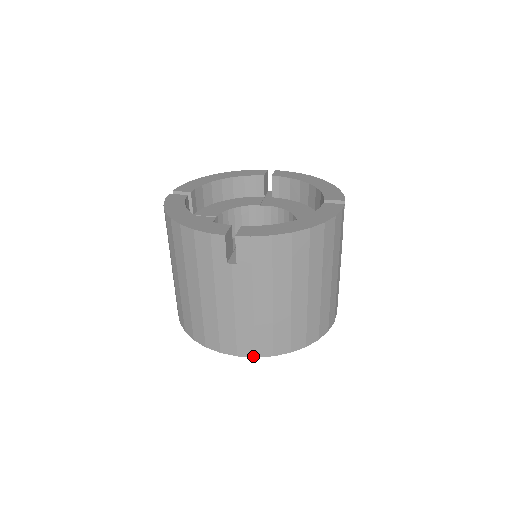
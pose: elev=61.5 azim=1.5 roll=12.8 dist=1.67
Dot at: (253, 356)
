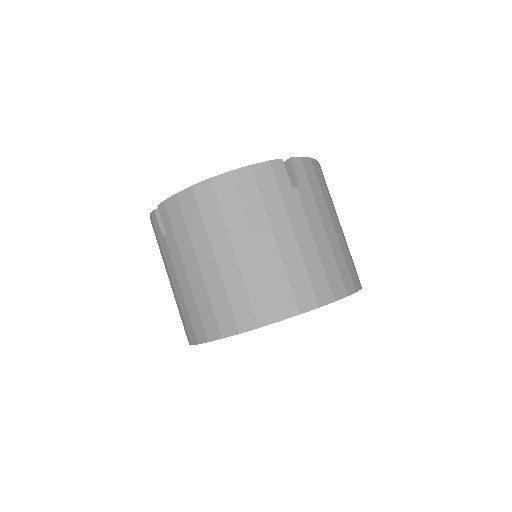
Dot at: (206, 341)
